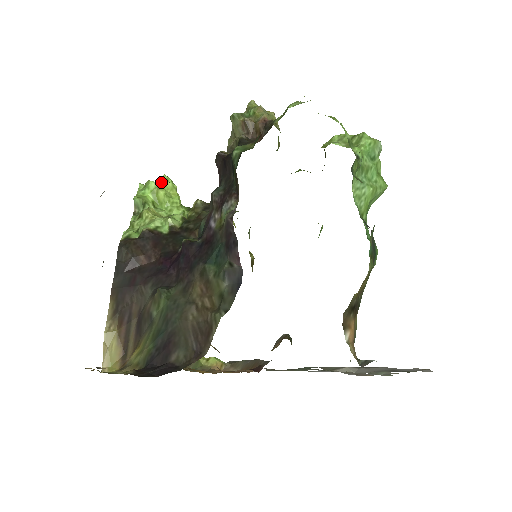
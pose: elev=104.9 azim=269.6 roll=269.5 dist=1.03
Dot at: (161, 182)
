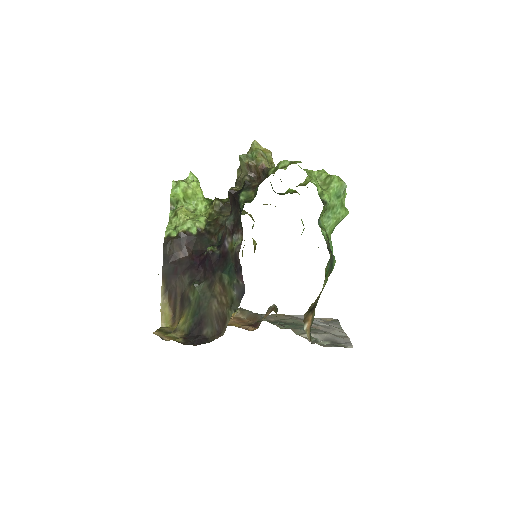
Dot at: (188, 180)
